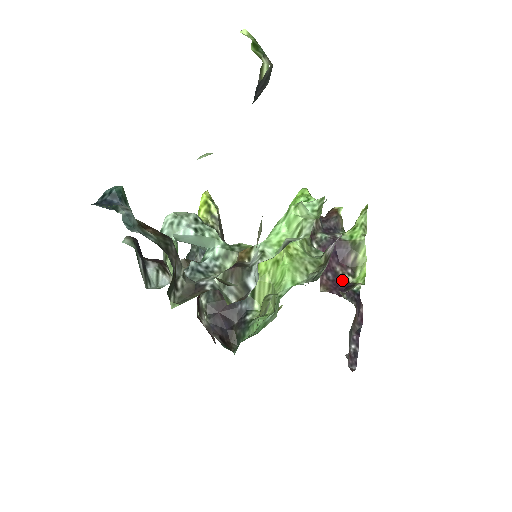
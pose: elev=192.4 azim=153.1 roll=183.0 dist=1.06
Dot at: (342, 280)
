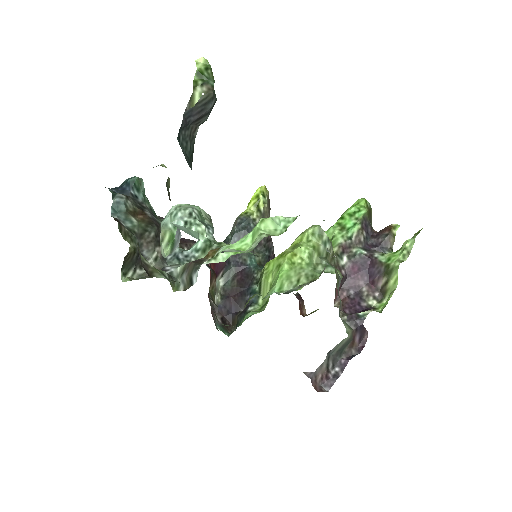
Dot at: (363, 301)
